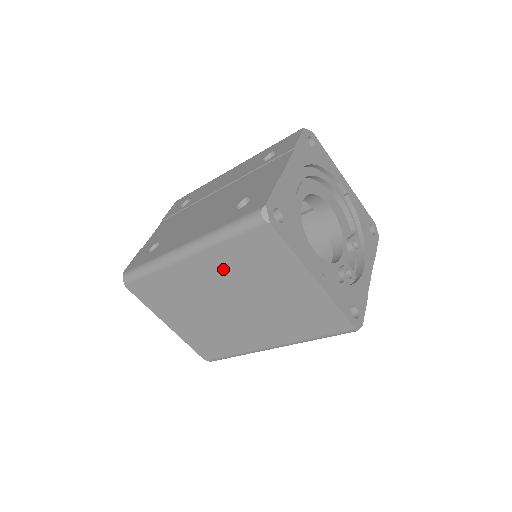
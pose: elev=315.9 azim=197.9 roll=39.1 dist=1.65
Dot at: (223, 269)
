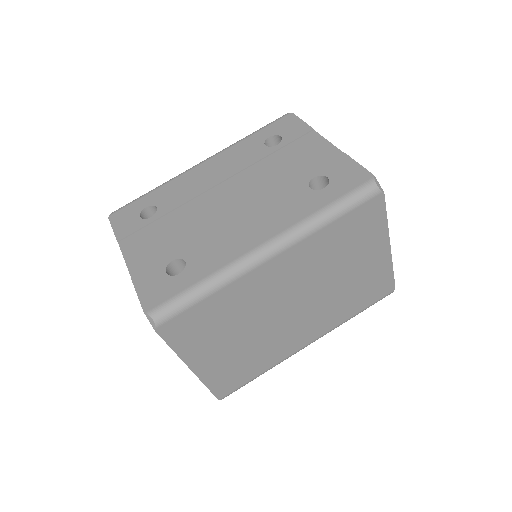
Dot at: (310, 260)
